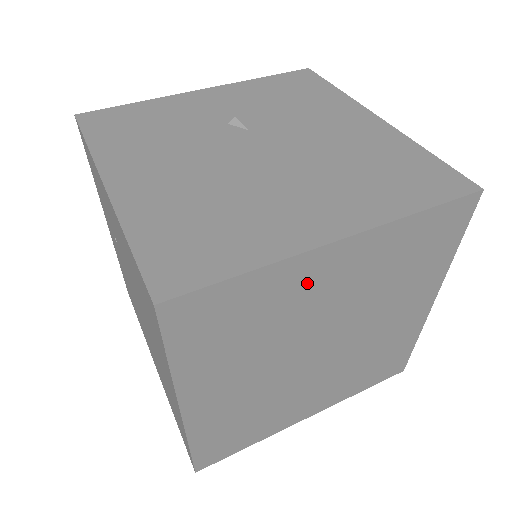
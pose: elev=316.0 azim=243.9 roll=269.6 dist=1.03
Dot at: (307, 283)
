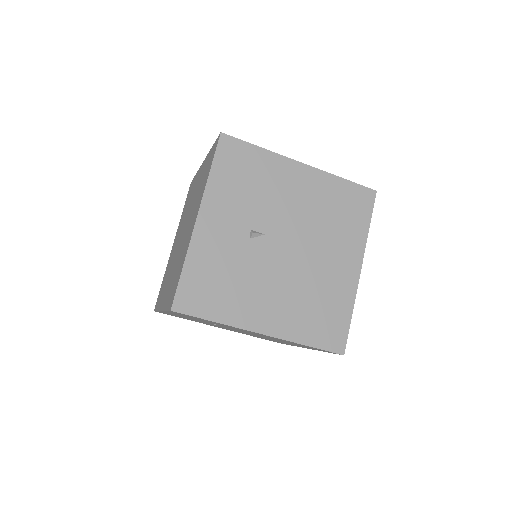
Dot at: occluded
